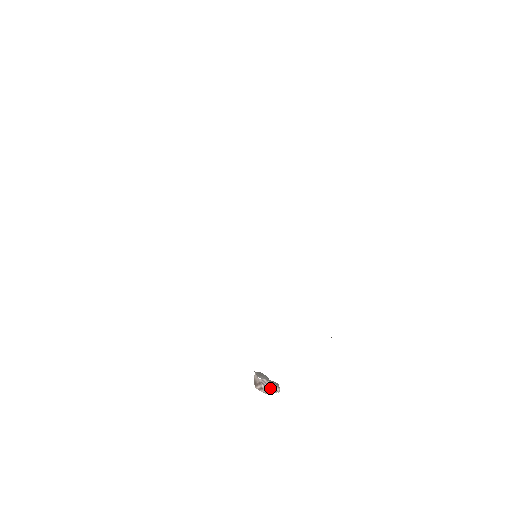
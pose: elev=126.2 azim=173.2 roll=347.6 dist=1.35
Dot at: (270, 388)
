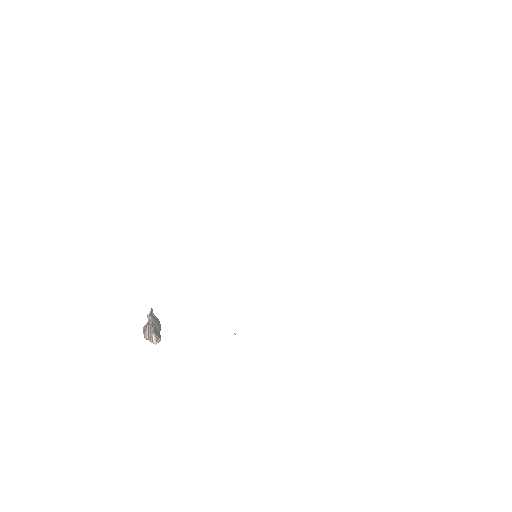
Dot at: (150, 333)
